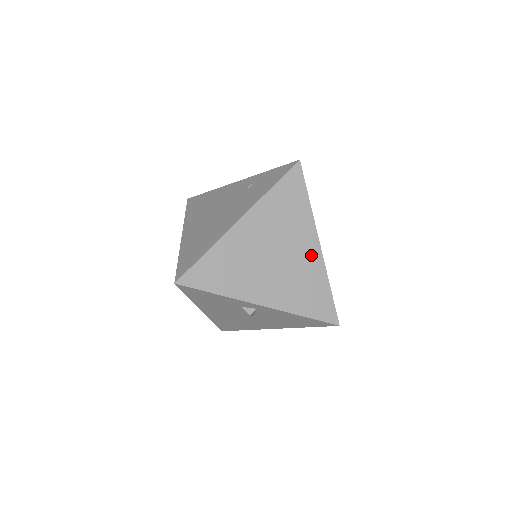
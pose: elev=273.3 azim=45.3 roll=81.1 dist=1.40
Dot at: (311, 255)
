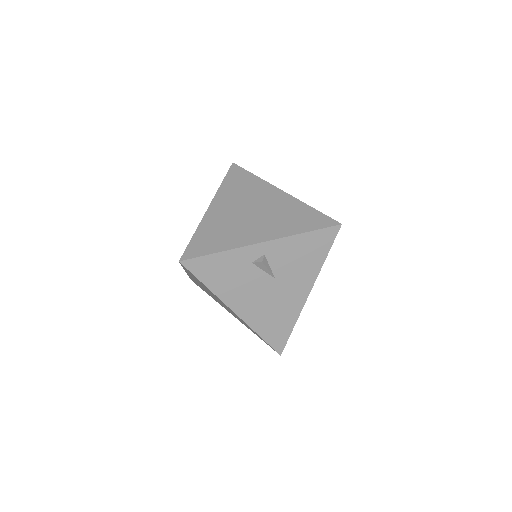
Dot at: (280, 199)
